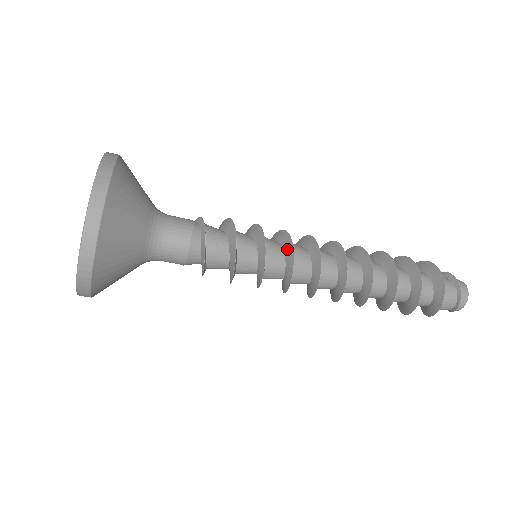
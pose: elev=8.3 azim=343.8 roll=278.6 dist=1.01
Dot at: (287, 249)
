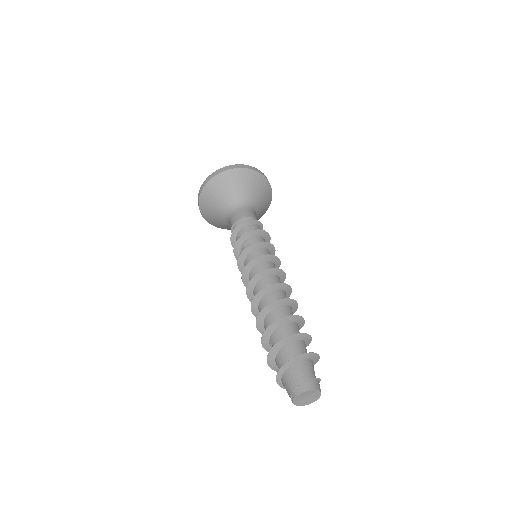
Dot at: (274, 261)
